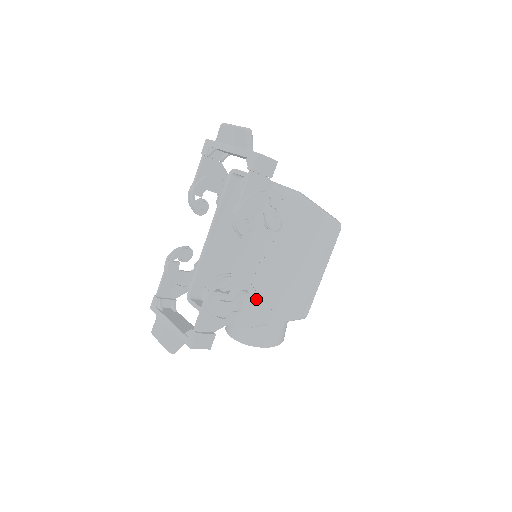
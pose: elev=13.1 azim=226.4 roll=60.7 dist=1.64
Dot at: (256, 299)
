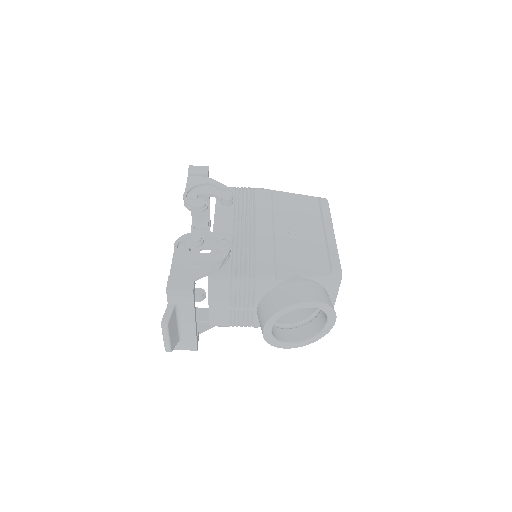
Dot at: (246, 257)
